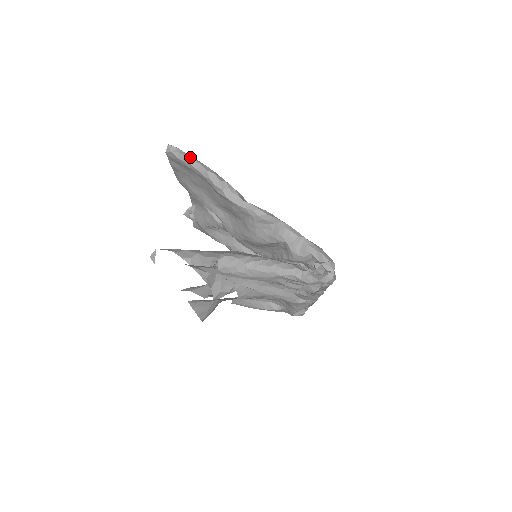
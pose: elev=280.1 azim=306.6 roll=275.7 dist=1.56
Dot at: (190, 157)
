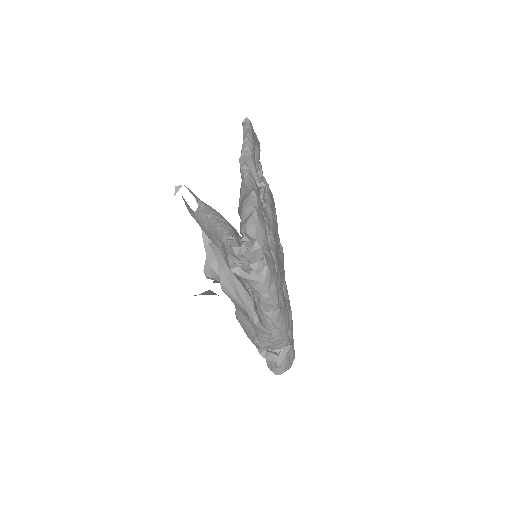
Dot at: (249, 128)
